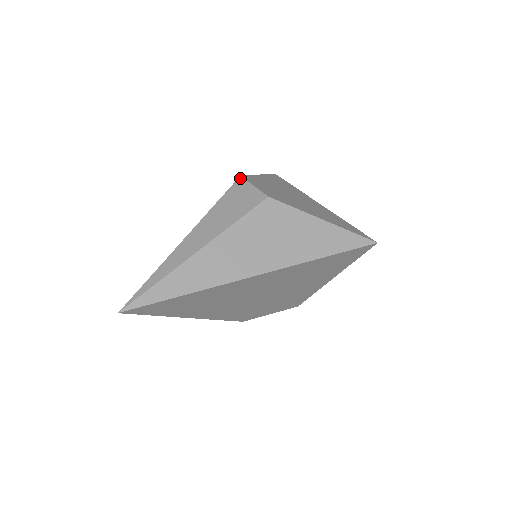
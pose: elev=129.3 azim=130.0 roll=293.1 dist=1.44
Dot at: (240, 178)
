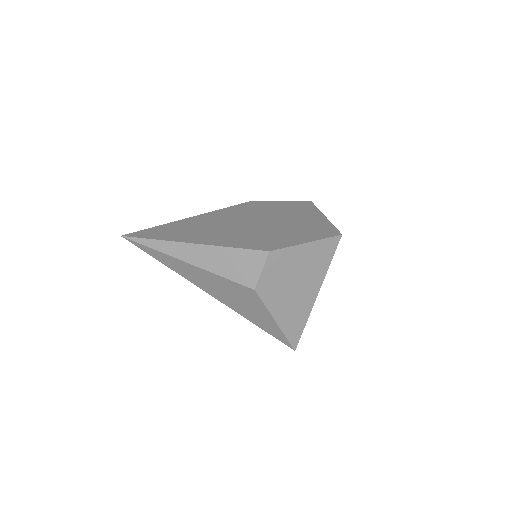
Dot at: (266, 253)
